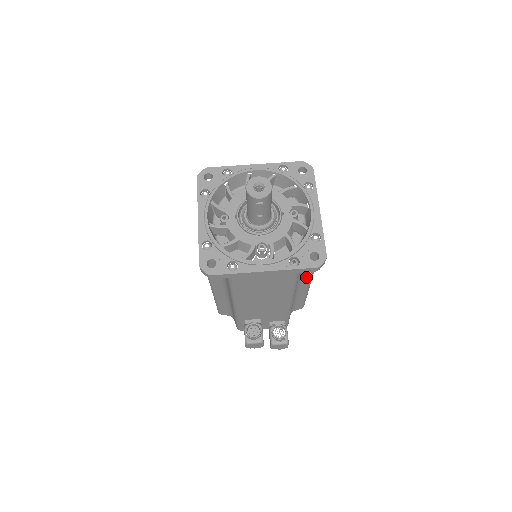
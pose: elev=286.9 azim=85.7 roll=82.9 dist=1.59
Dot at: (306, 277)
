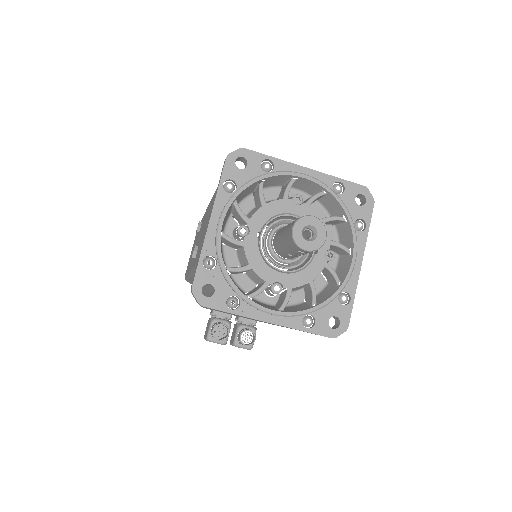
Dot at: occluded
